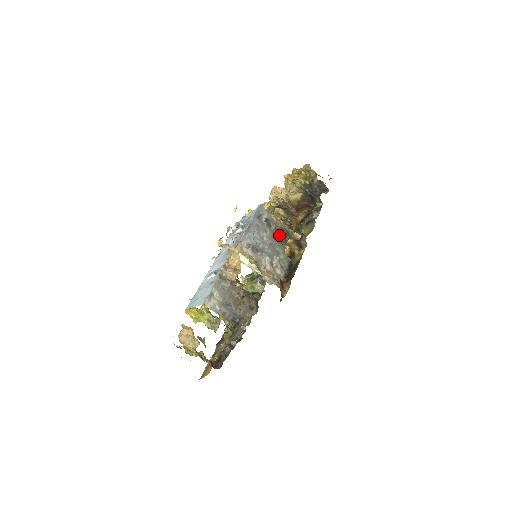
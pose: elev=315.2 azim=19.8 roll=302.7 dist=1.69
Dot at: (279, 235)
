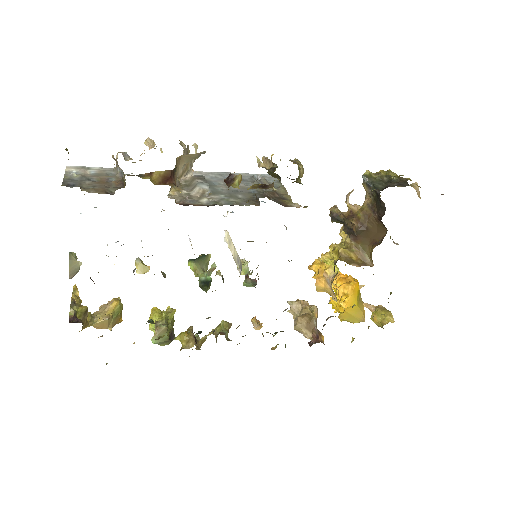
Dot at: (262, 193)
